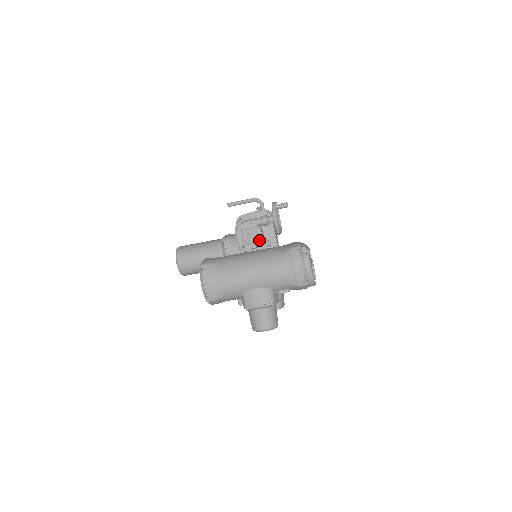
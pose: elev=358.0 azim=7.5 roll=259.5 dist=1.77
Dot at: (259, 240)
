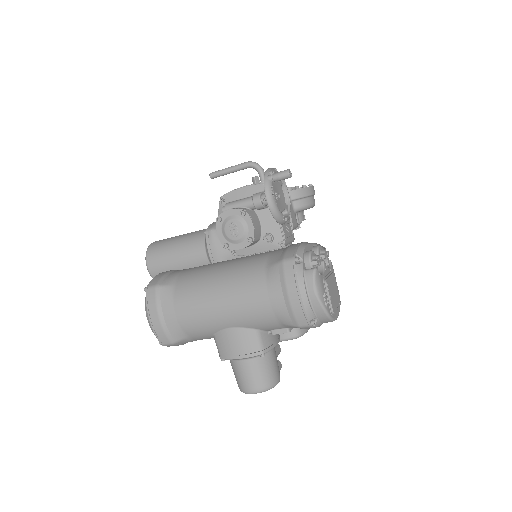
Dot at: (249, 235)
